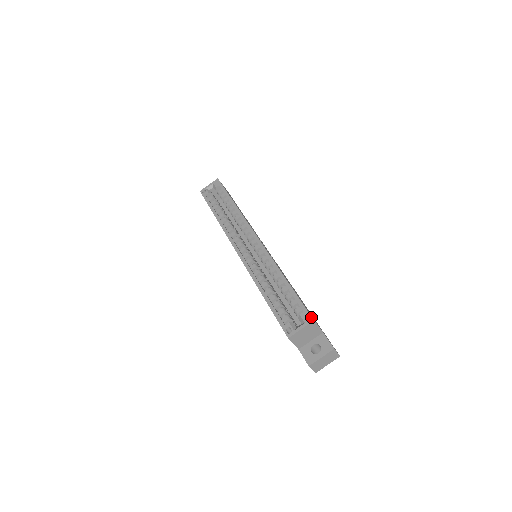
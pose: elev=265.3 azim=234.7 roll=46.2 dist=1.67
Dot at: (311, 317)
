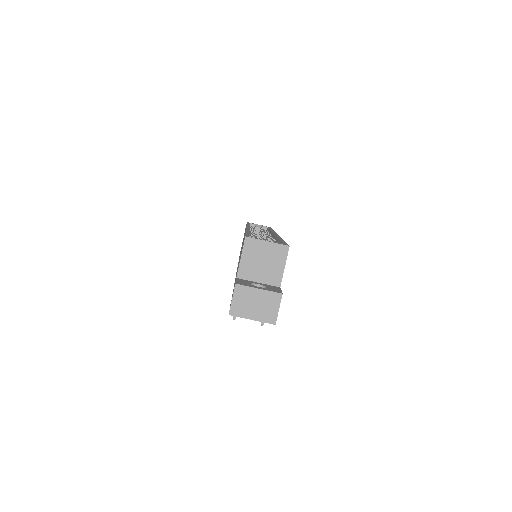
Dot at: occluded
